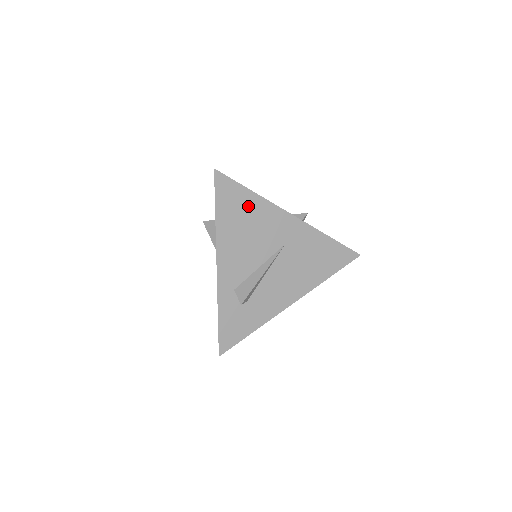
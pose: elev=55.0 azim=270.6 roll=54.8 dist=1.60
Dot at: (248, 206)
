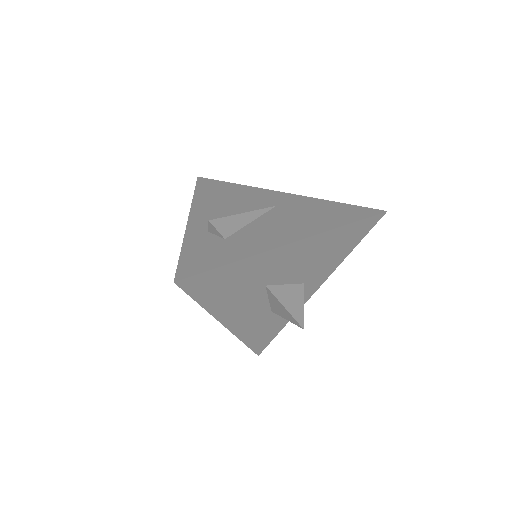
Dot at: (230, 190)
